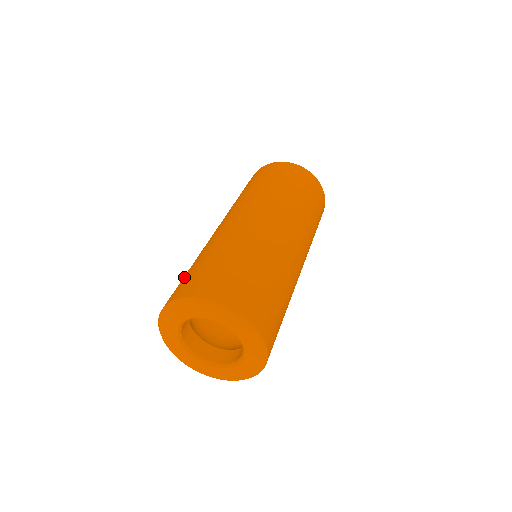
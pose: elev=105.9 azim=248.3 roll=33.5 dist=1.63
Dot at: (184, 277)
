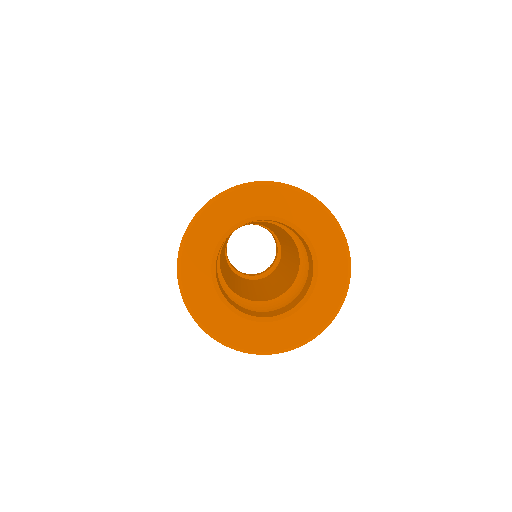
Dot at: occluded
